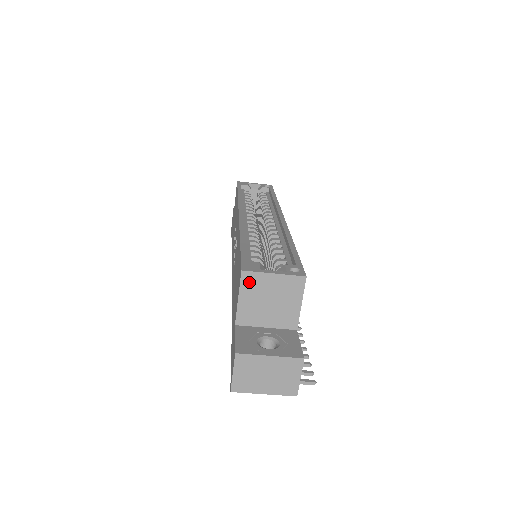
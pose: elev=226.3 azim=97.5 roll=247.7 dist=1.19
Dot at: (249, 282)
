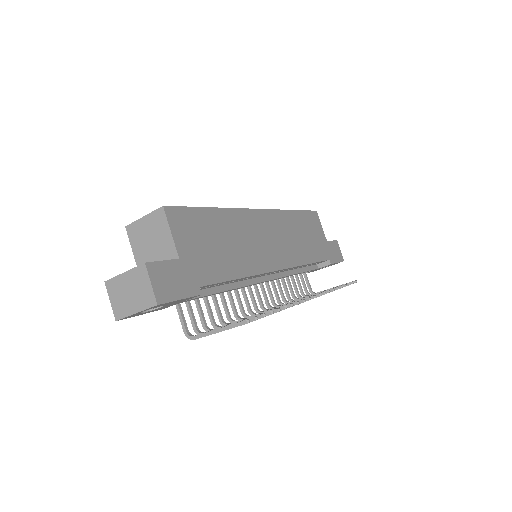
Dot at: (133, 233)
